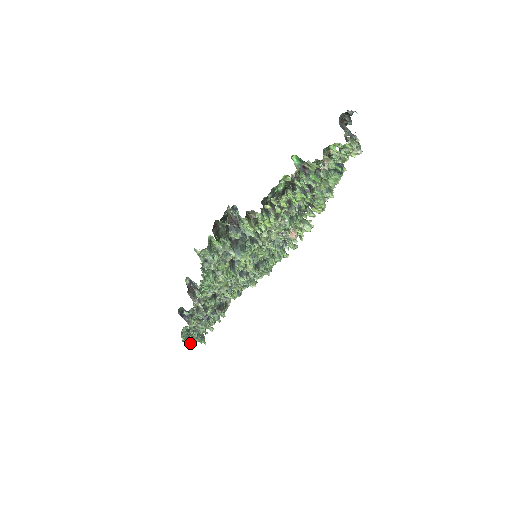
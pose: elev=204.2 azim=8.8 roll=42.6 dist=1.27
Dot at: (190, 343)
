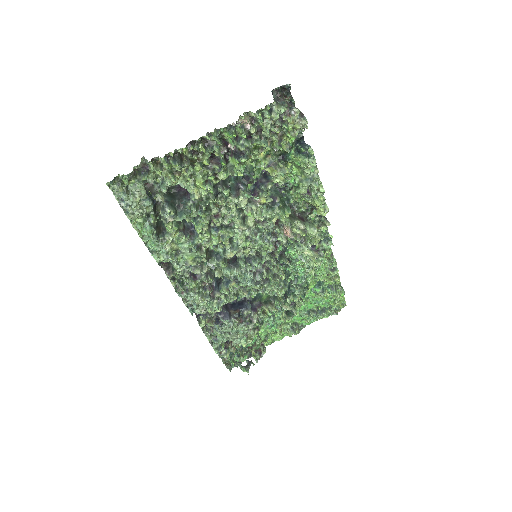
Dot at: (229, 366)
